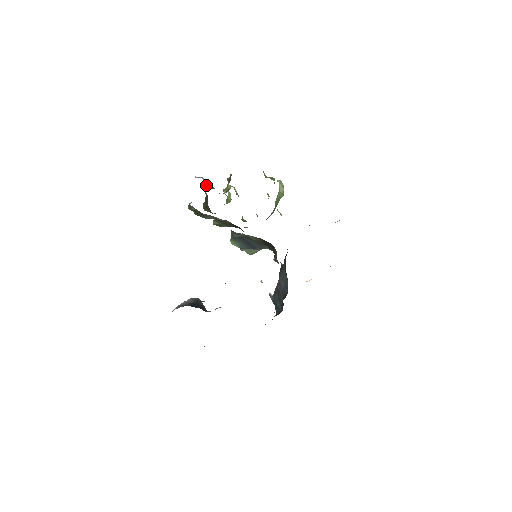
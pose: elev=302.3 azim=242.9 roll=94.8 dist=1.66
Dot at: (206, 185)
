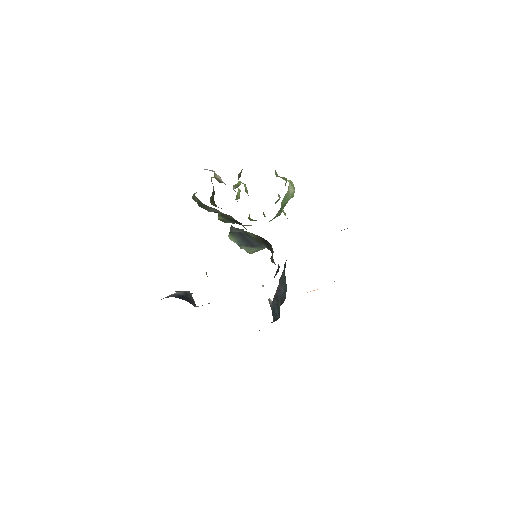
Dot at: (215, 178)
